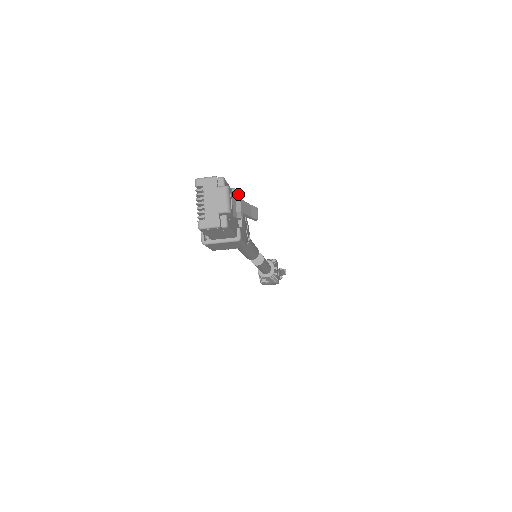
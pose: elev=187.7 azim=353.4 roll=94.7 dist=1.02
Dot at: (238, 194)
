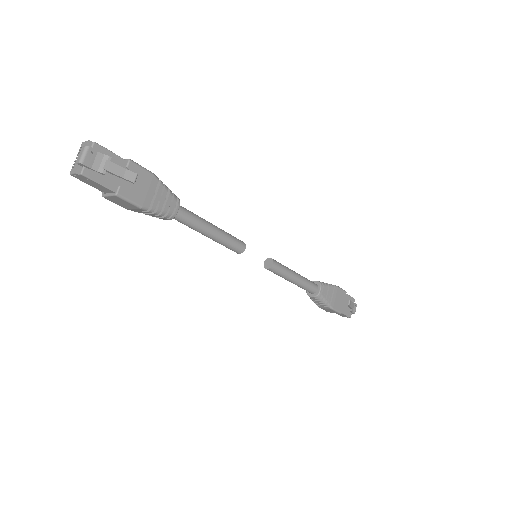
Dot at: (107, 156)
